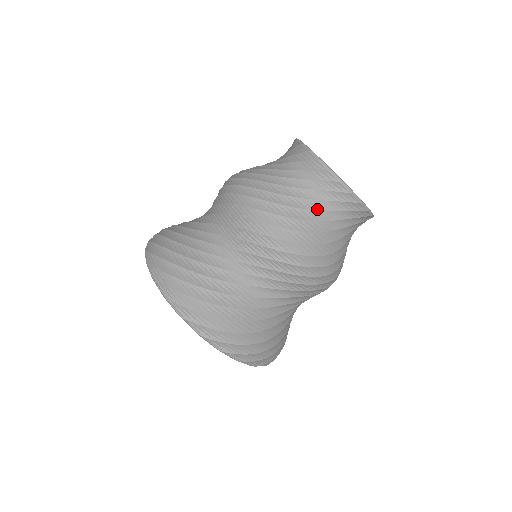
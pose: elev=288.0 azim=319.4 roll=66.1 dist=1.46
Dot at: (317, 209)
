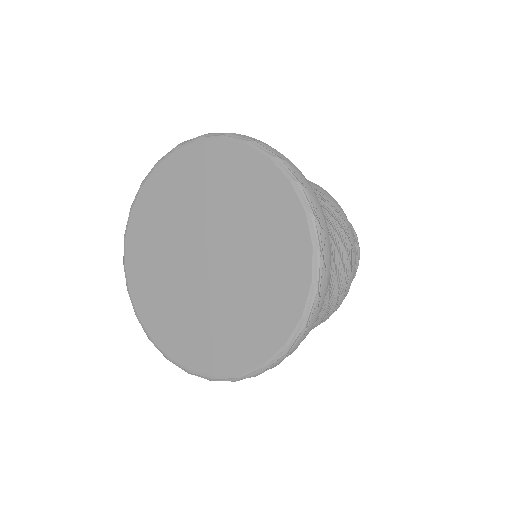
Dot at: occluded
